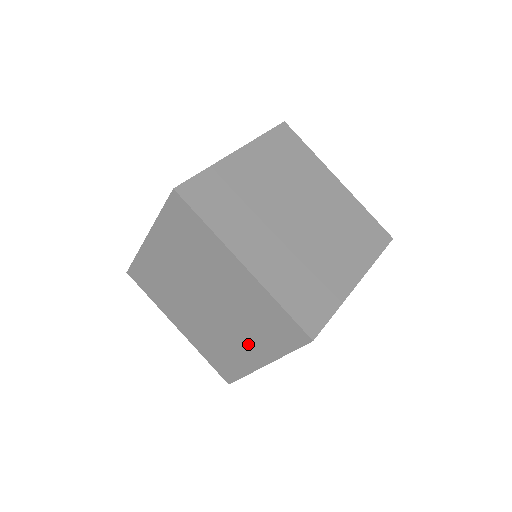
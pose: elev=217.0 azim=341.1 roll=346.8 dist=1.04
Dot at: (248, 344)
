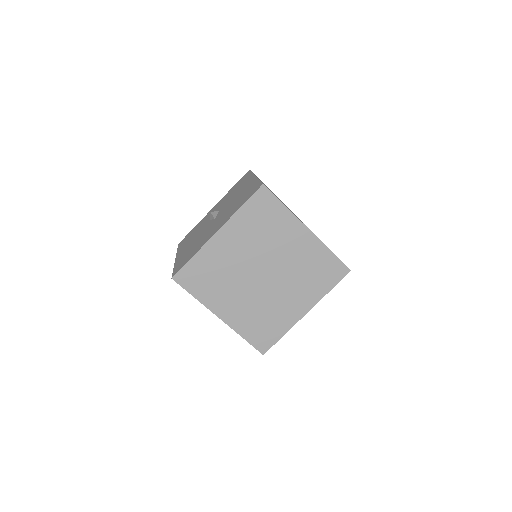
Dot at: (296, 299)
